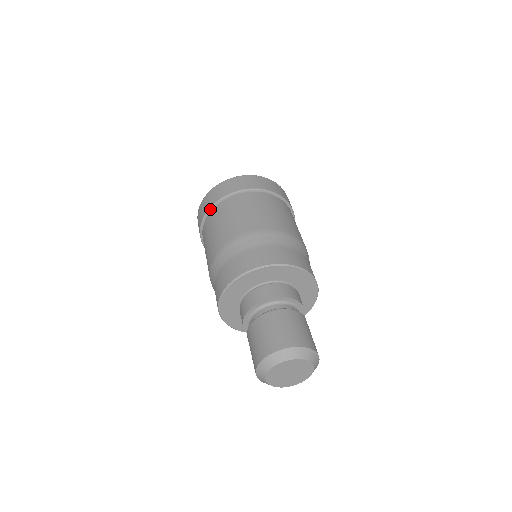
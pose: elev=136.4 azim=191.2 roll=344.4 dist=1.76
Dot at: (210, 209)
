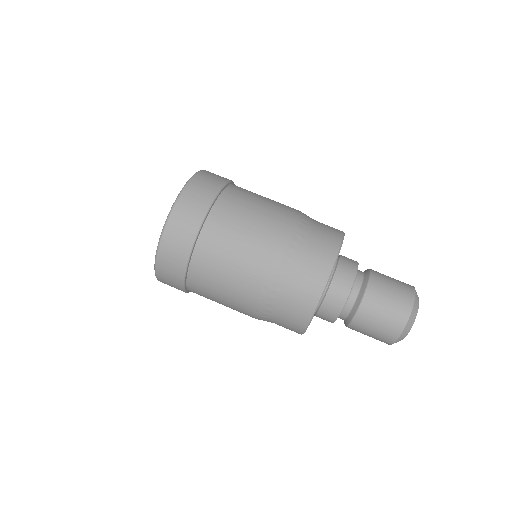
Dot at: (187, 292)
